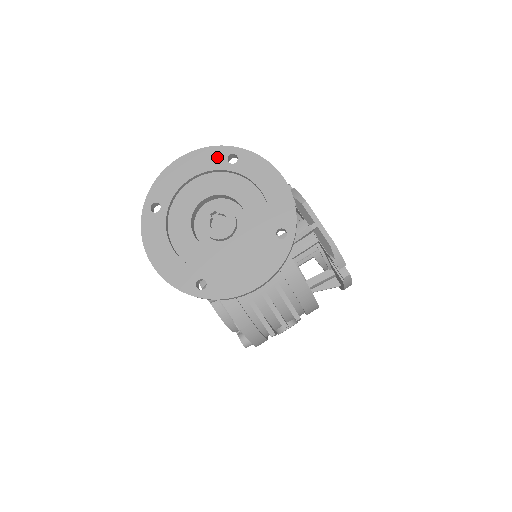
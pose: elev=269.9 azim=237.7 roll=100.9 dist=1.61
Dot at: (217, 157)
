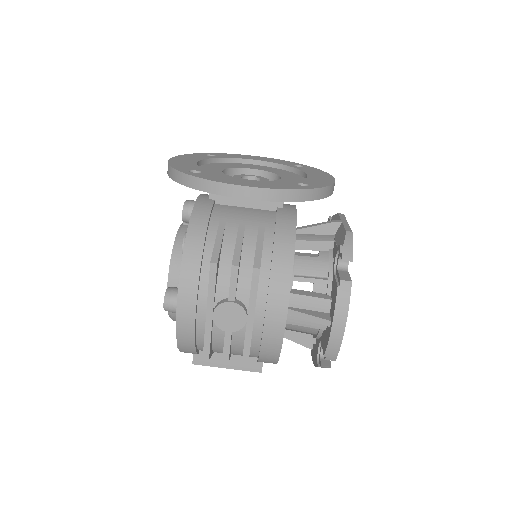
Dot at: (287, 163)
